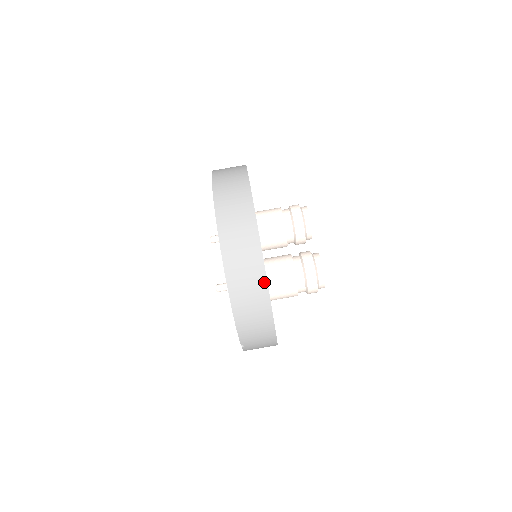
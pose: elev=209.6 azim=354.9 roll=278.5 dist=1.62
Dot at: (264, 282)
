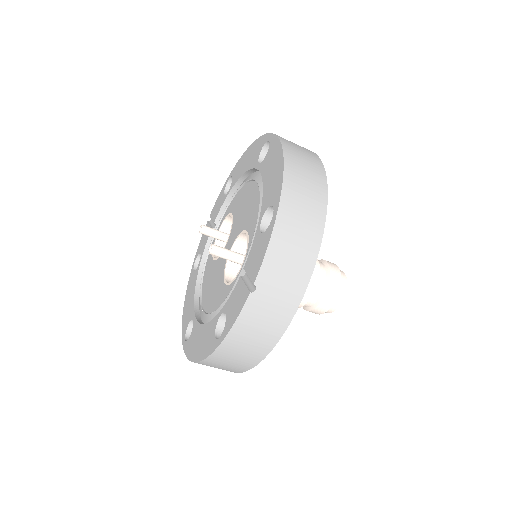
Dot at: (324, 195)
